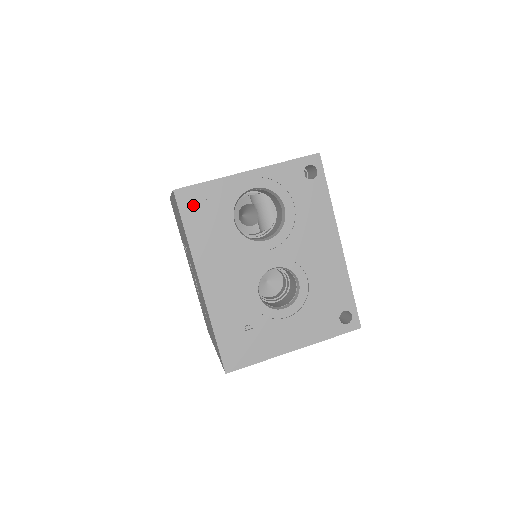
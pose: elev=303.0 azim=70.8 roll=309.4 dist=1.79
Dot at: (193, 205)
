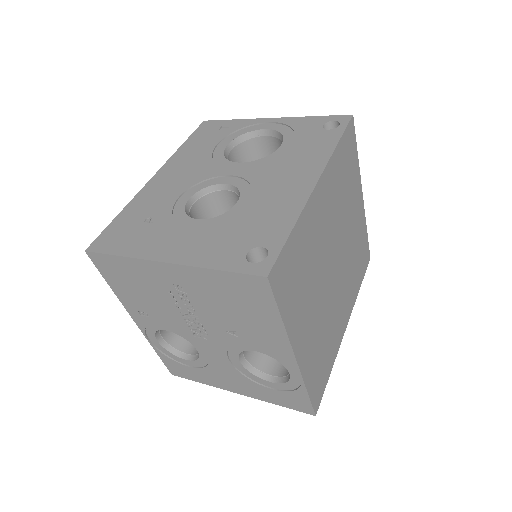
Dot at: (207, 130)
